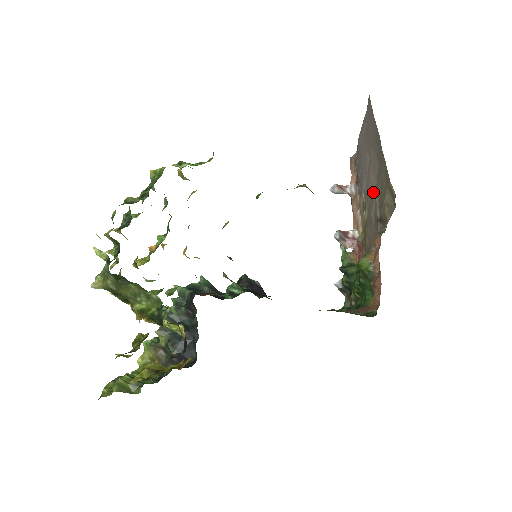
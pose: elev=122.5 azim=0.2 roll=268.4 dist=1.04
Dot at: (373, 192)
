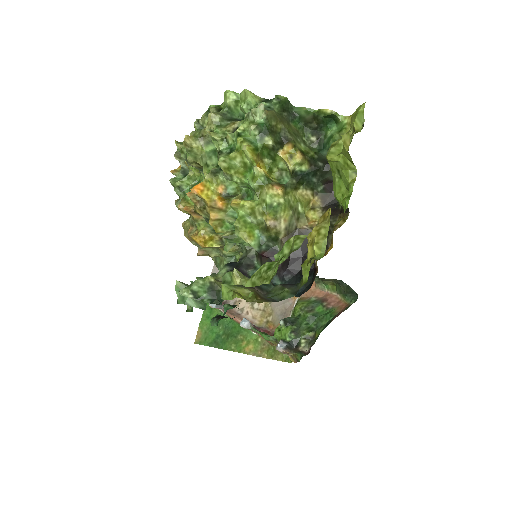
Dot at: occluded
